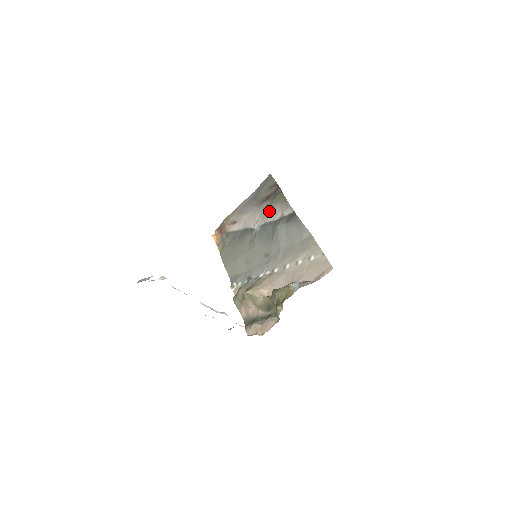
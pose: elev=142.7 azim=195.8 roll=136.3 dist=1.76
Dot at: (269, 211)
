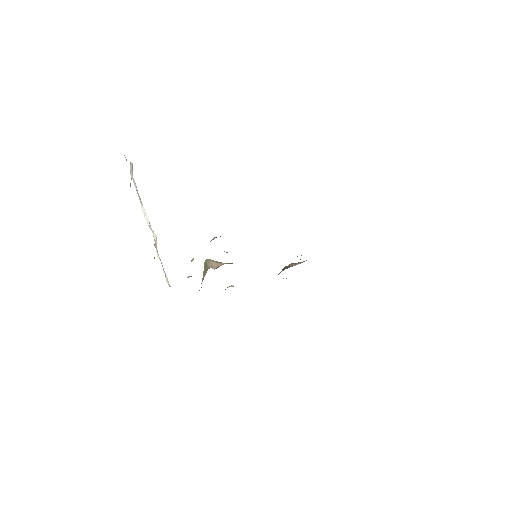
Dot at: occluded
